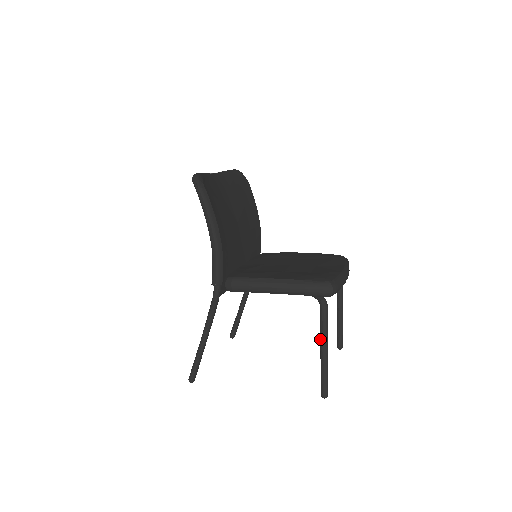
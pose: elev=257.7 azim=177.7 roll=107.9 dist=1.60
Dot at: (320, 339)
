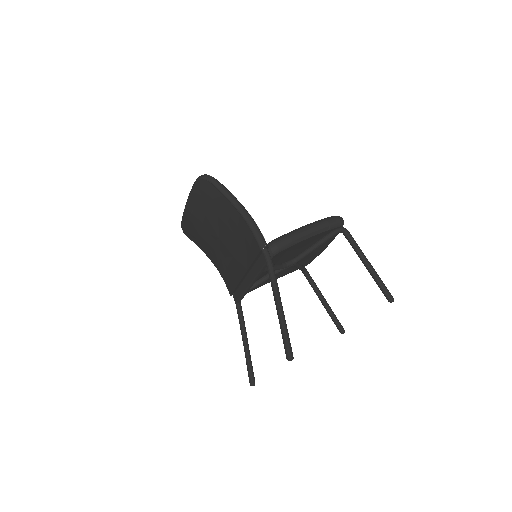
Dot at: (359, 256)
